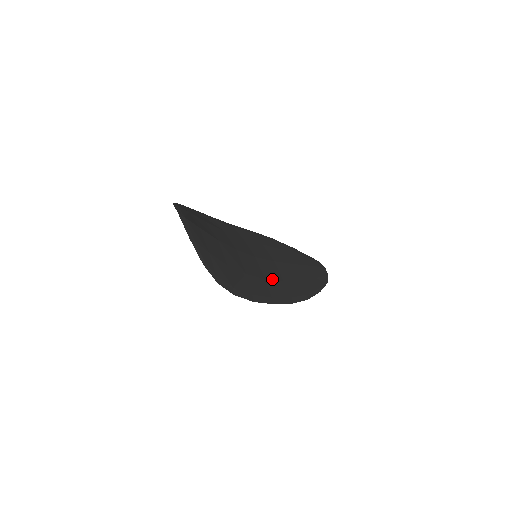
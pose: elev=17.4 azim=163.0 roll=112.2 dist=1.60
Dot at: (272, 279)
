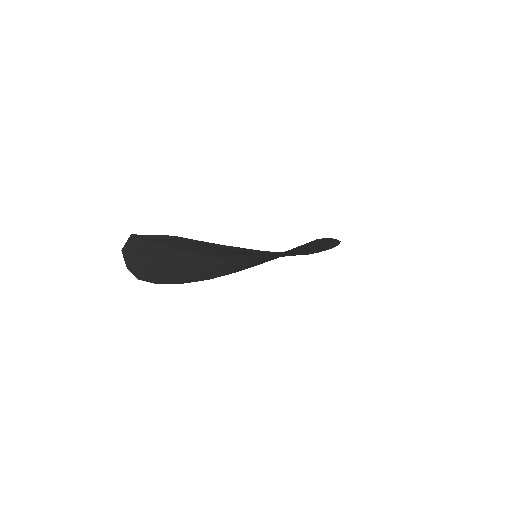
Dot at: occluded
